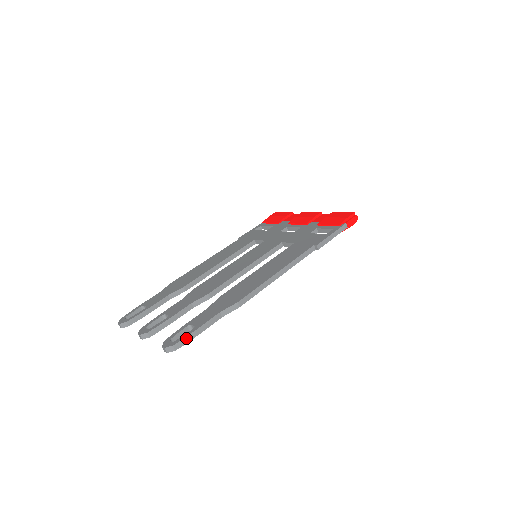
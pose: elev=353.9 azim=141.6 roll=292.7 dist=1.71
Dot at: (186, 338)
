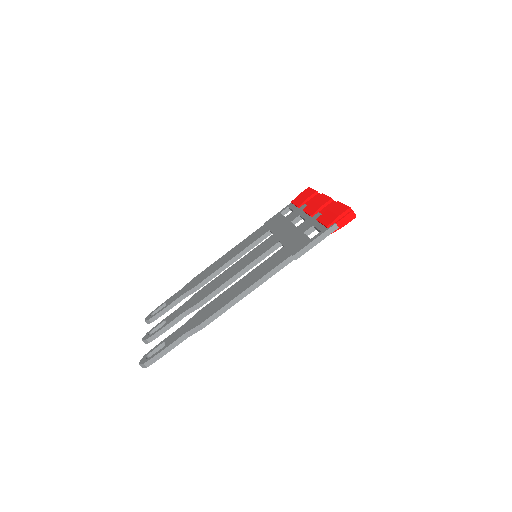
Dot at: (154, 357)
